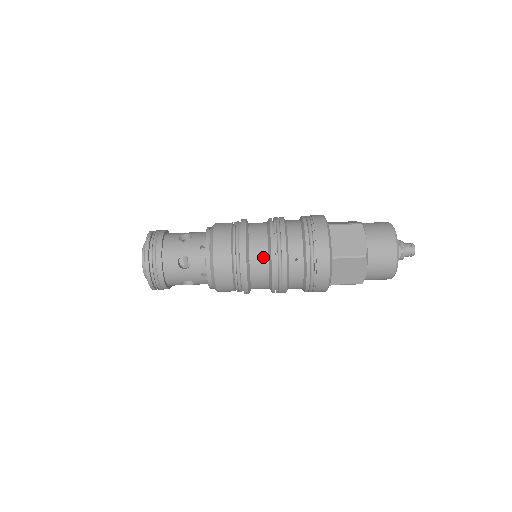
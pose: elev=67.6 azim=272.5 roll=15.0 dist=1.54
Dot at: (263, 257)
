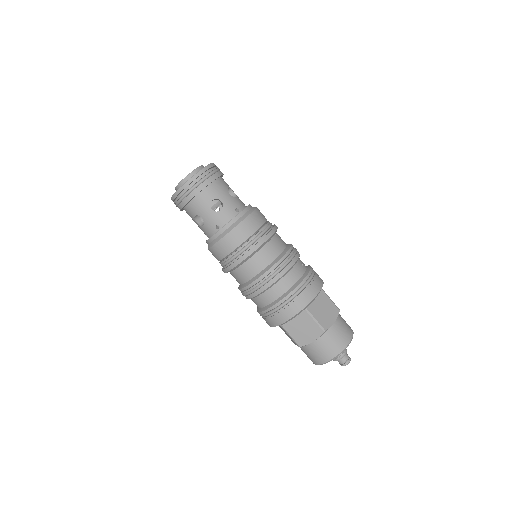
Dot at: (284, 243)
